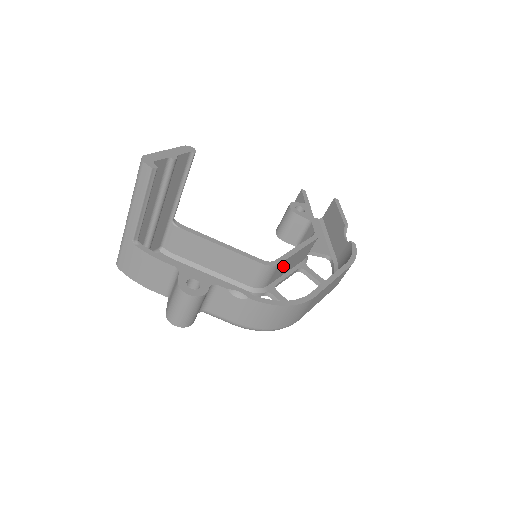
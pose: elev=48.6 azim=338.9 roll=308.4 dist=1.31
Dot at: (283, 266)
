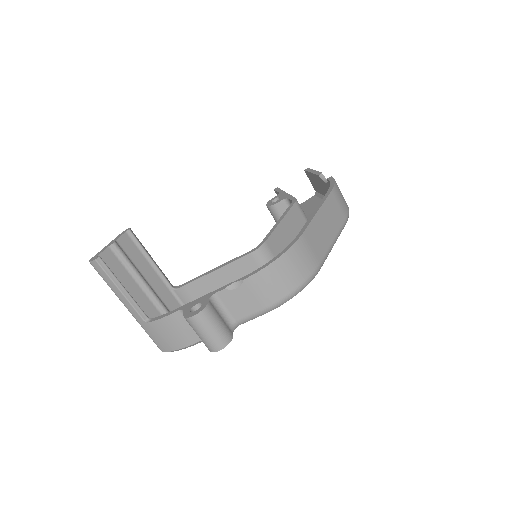
Dot at: (278, 242)
